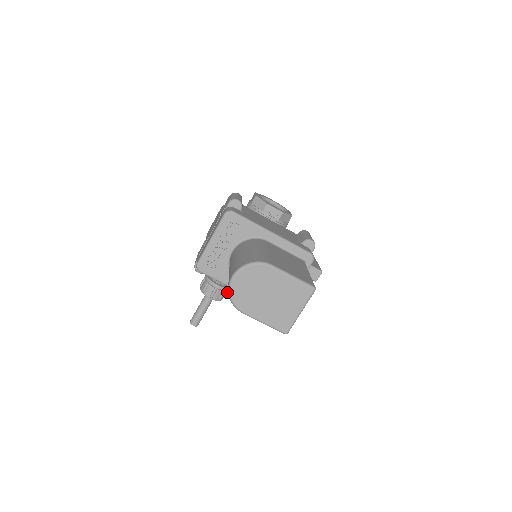
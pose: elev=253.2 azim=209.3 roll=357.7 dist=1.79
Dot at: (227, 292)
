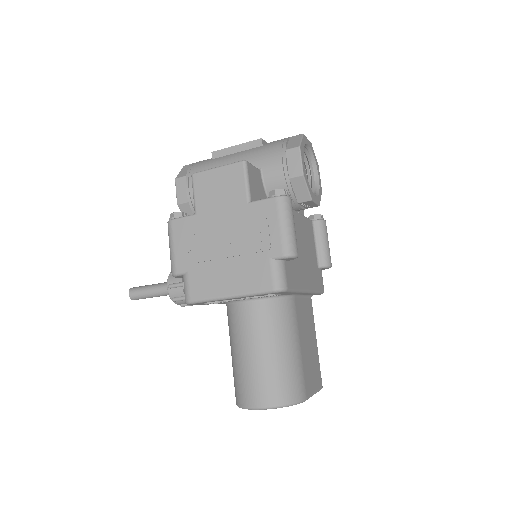
Dot at: occluded
